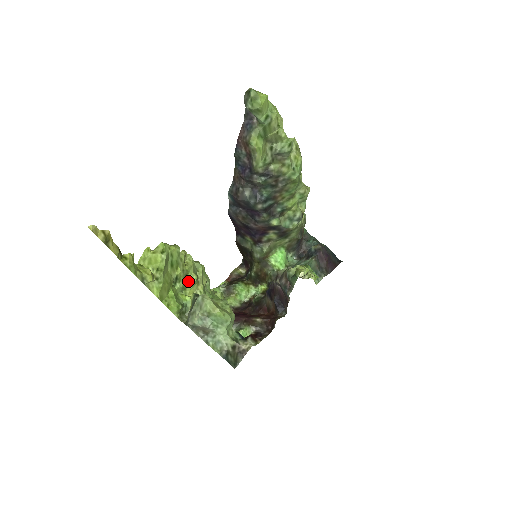
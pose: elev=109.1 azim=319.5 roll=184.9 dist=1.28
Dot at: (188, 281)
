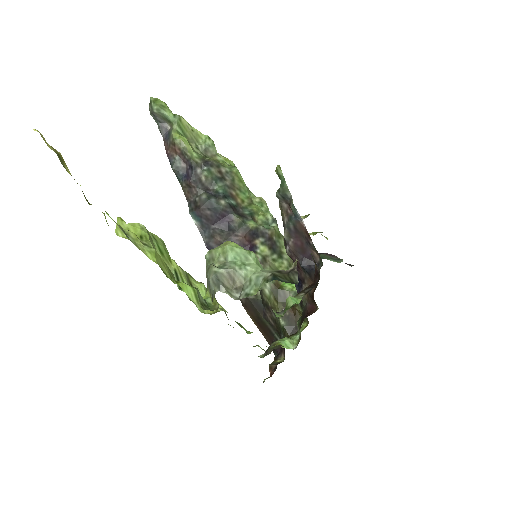
Dot at: occluded
